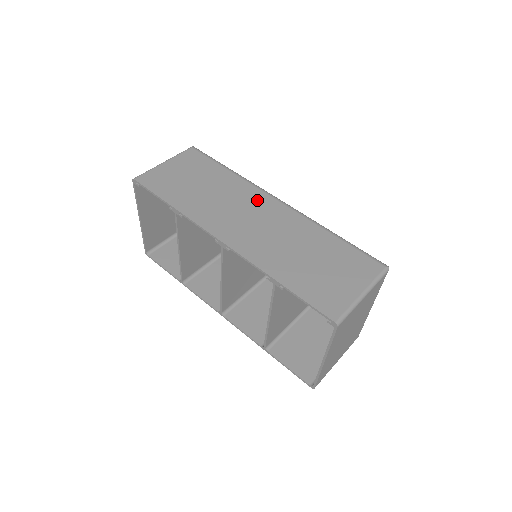
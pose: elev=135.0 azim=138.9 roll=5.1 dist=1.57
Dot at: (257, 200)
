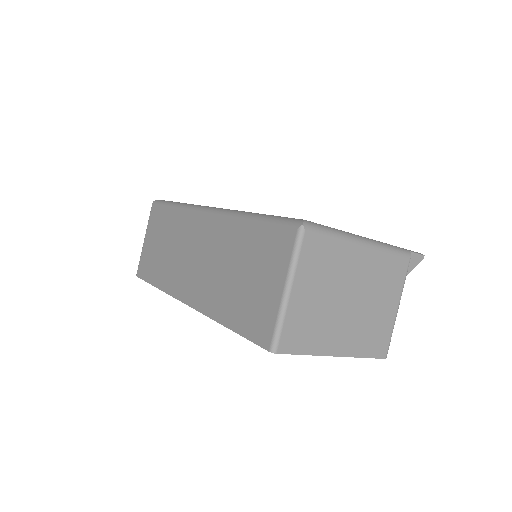
Dot at: (194, 228)
